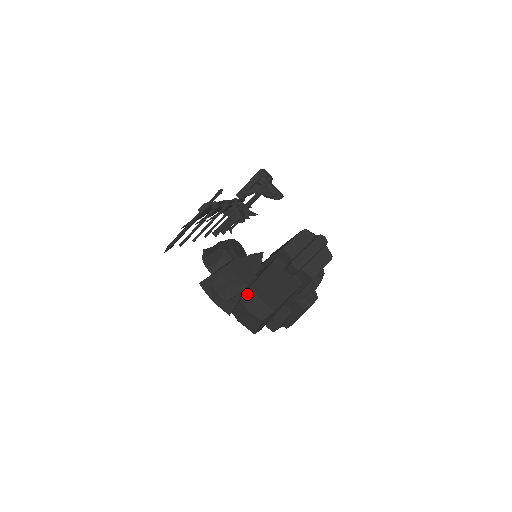
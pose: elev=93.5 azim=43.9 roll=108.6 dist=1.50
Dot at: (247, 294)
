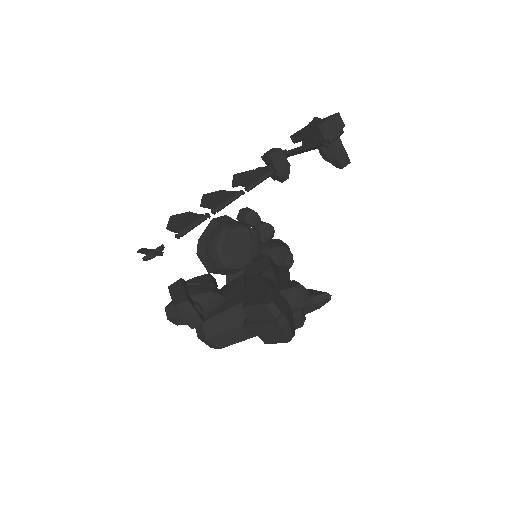
Dot at: (198, 326)
